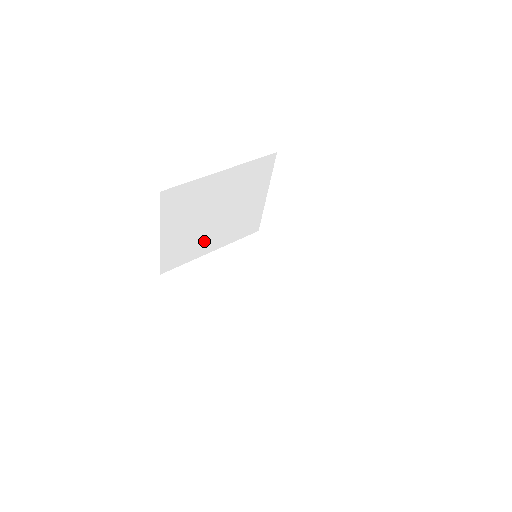
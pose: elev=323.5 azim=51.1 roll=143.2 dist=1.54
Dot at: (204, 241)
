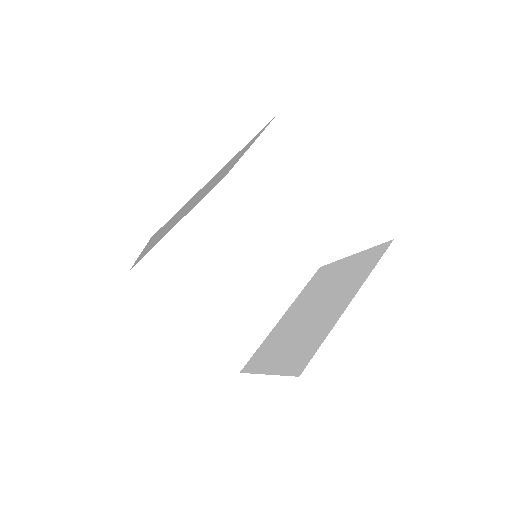
Dot at: (177, 221)
